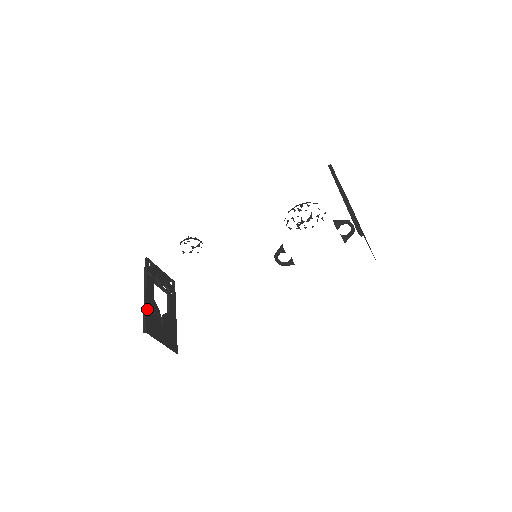
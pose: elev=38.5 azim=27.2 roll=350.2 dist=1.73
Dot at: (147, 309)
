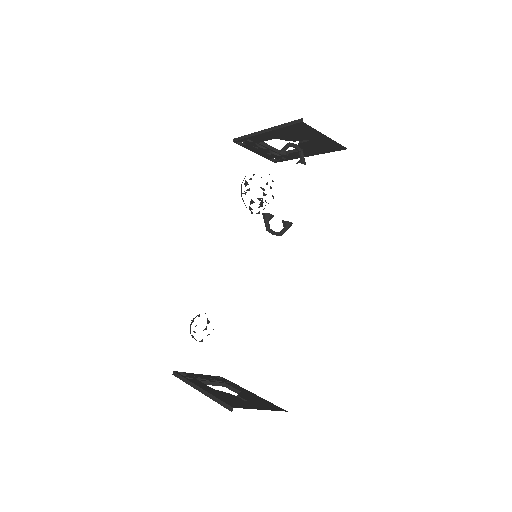
Dot at: (215, 396)
